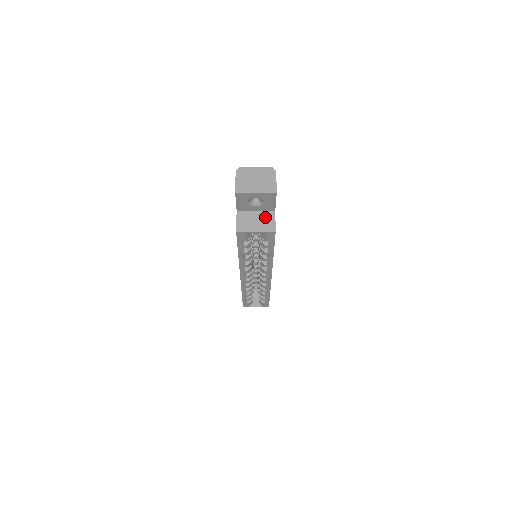
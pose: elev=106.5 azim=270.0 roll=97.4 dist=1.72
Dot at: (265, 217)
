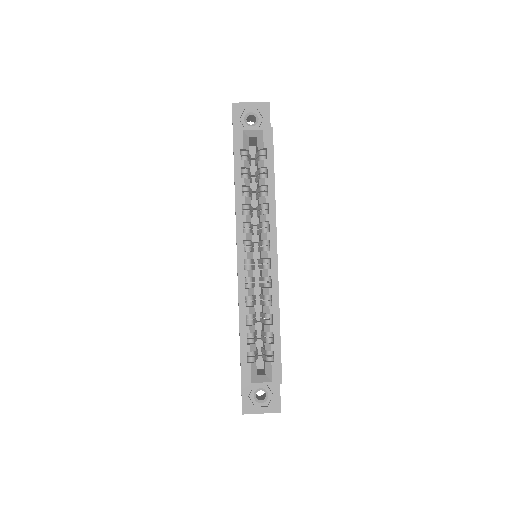
Dot at: occluded
